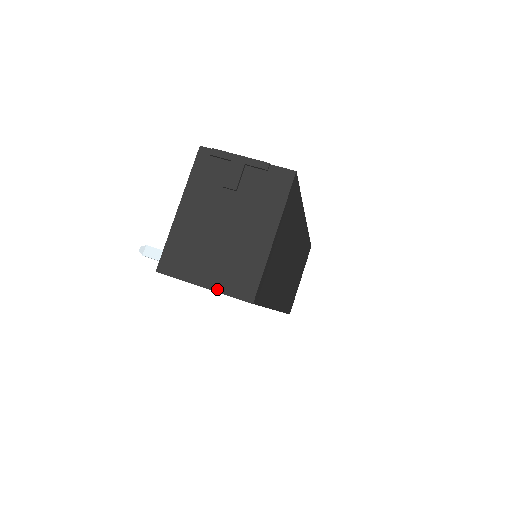
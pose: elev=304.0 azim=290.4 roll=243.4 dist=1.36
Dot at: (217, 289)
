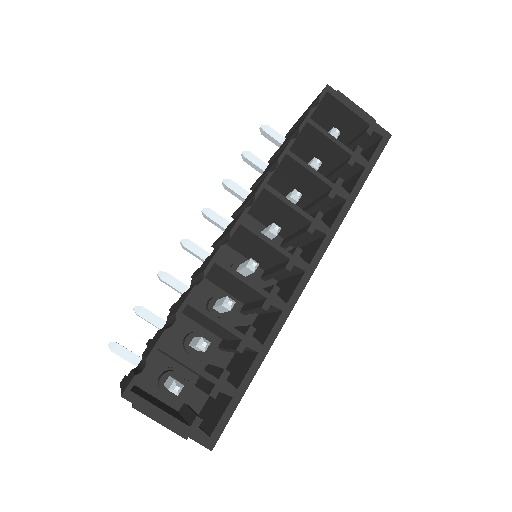
Dot at: occluded
